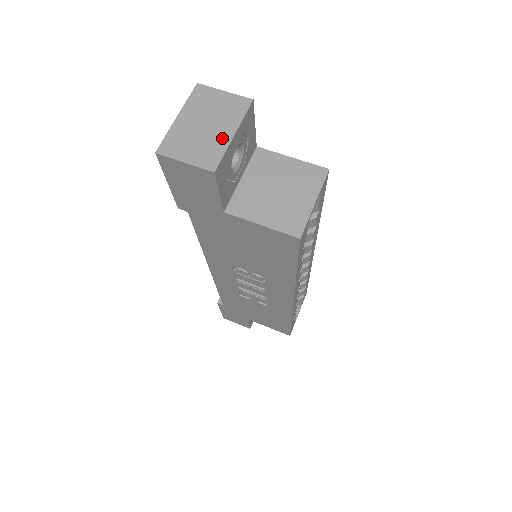
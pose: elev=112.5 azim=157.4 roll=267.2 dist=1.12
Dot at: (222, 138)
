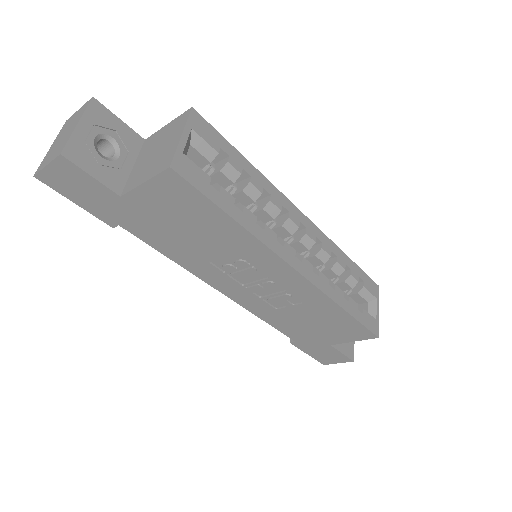
Dot at: (70, 133)
